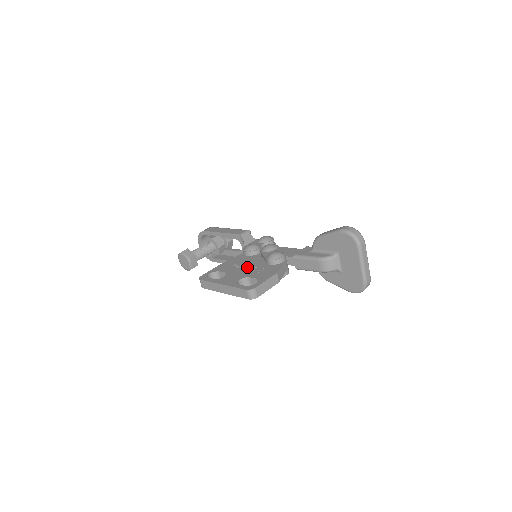
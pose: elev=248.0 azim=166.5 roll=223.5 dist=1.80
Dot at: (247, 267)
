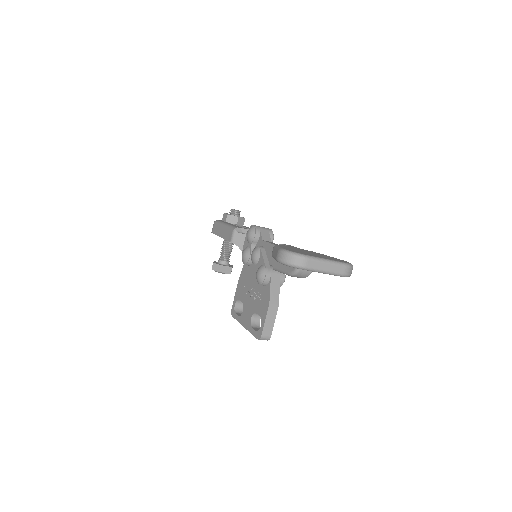
Dot at: (251, 291)
